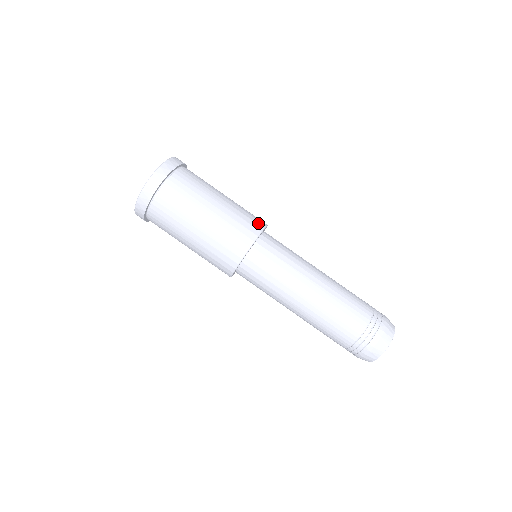
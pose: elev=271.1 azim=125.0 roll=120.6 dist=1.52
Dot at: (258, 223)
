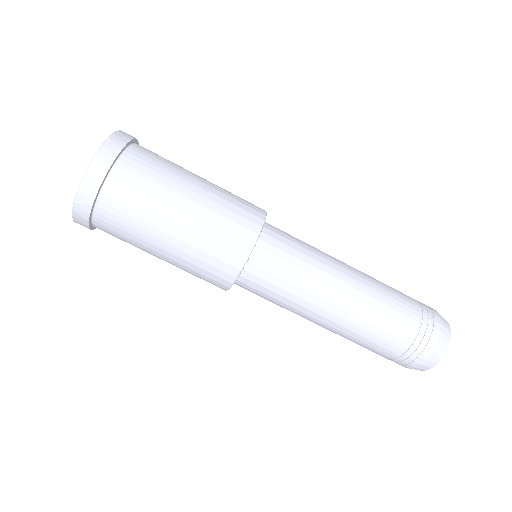
Dot at: (241, 245)
